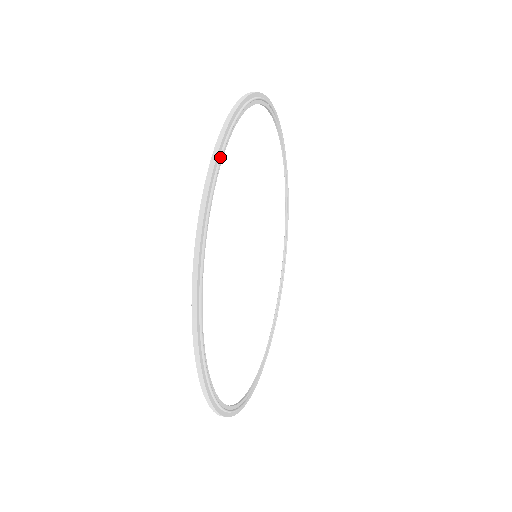
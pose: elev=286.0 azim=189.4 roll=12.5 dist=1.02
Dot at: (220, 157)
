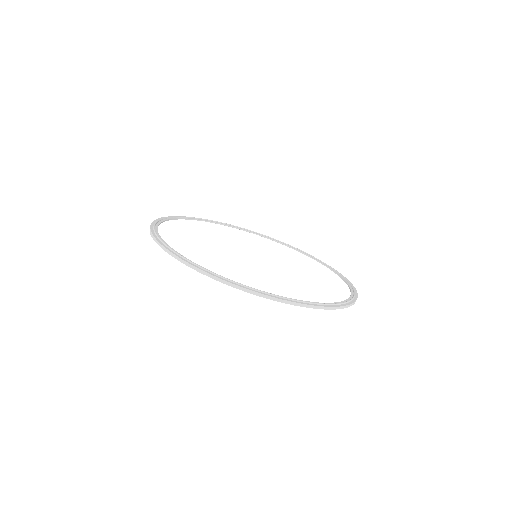
Dot at: (161, 241)
